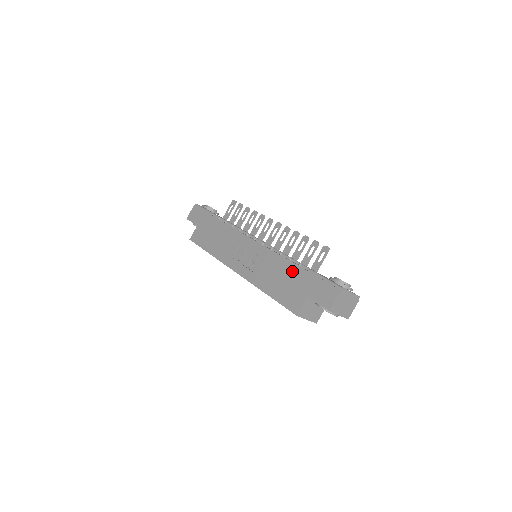
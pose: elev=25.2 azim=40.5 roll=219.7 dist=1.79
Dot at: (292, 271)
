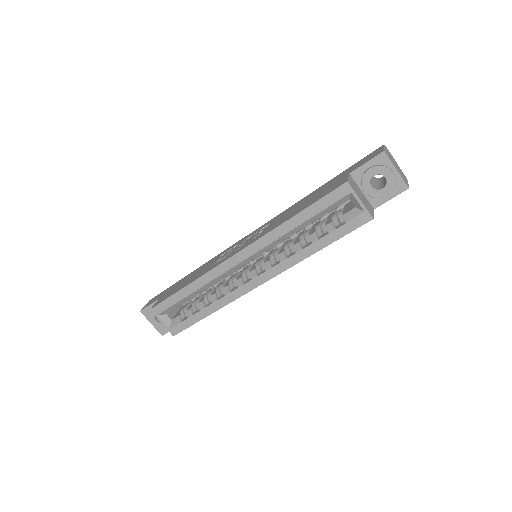
Dot at: (315, 191)
